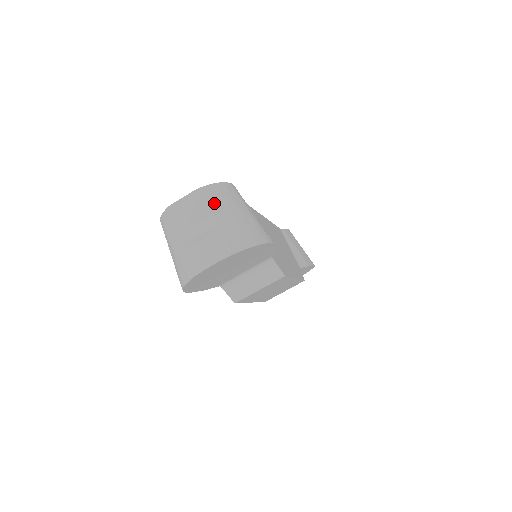
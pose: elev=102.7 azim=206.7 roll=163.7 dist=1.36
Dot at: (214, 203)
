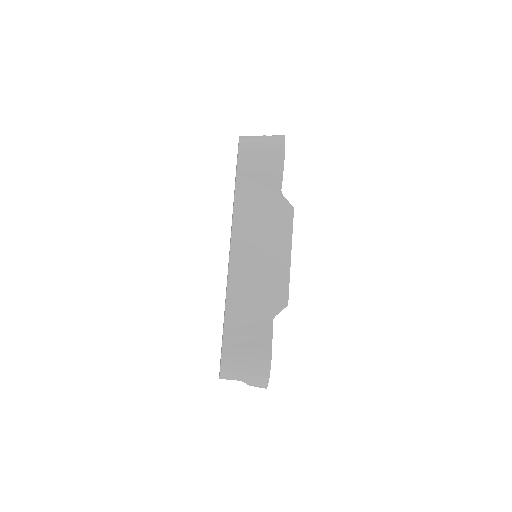
Dot at: (233, 379)
